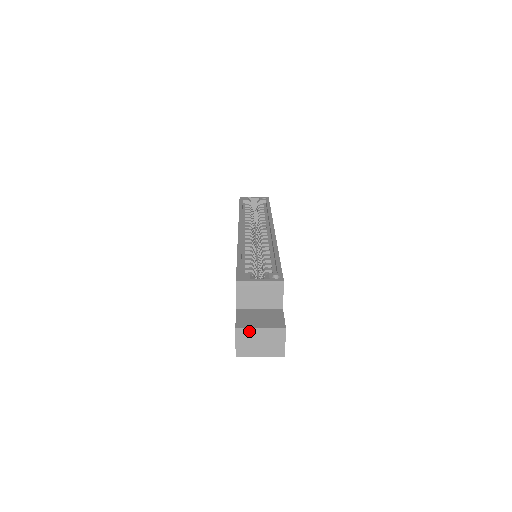
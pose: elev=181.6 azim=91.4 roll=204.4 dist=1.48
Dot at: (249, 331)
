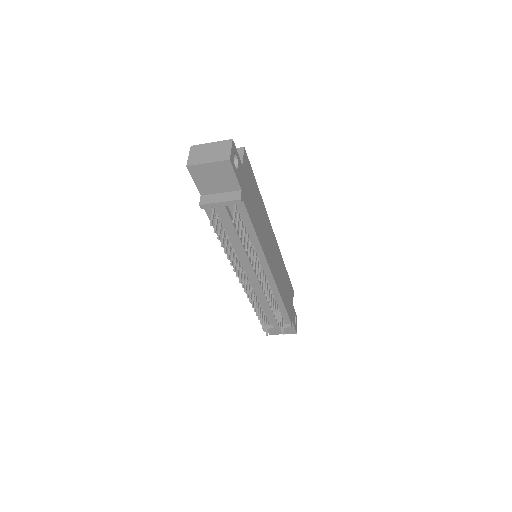
Dot at: (202, 146)
